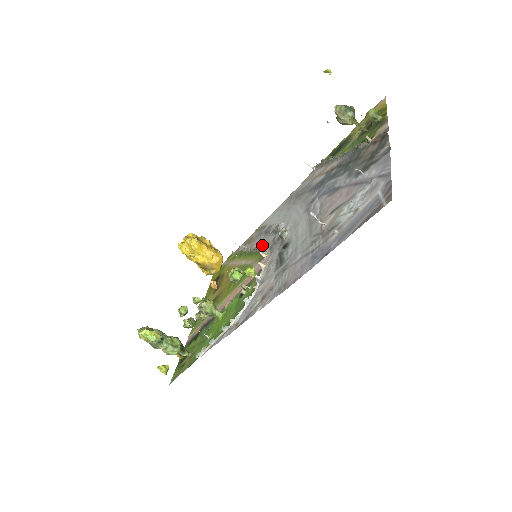
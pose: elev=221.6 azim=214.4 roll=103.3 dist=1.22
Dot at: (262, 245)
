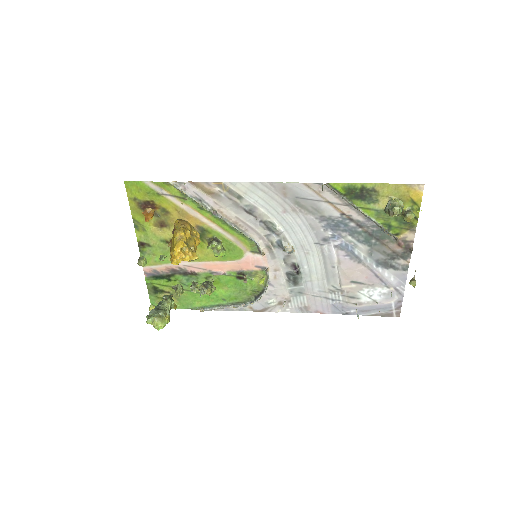
Dot at: (249, 230)
